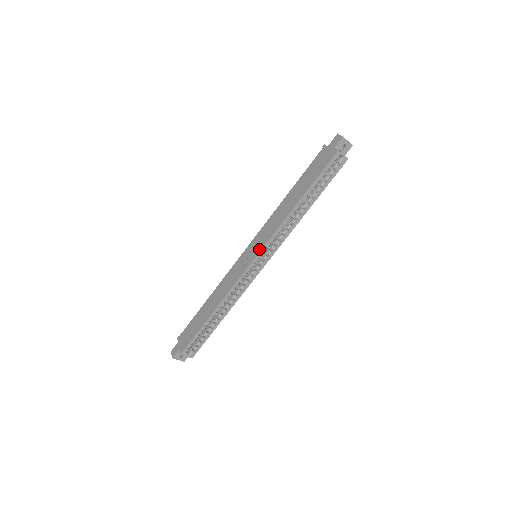
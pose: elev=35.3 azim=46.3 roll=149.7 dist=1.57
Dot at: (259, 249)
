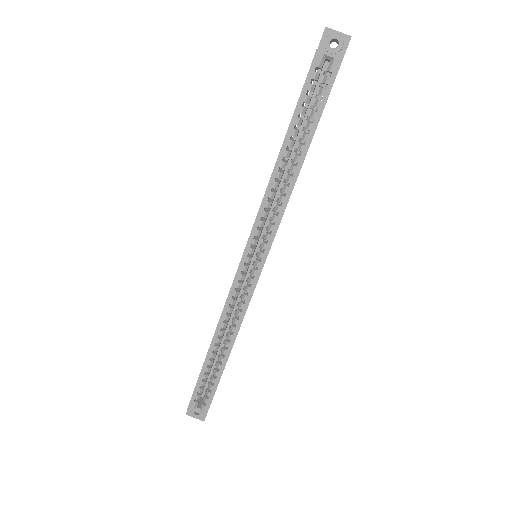
Dot at: (247, 242)
